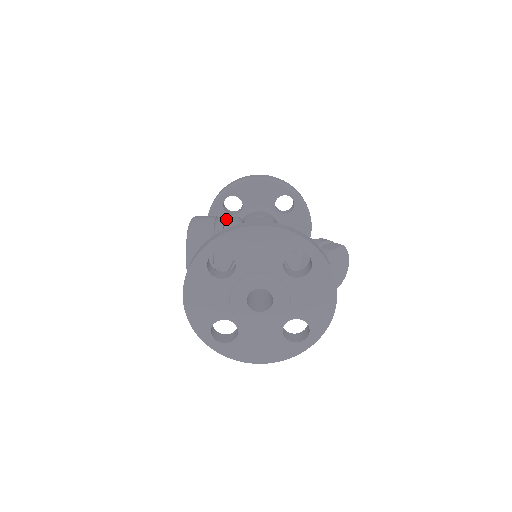
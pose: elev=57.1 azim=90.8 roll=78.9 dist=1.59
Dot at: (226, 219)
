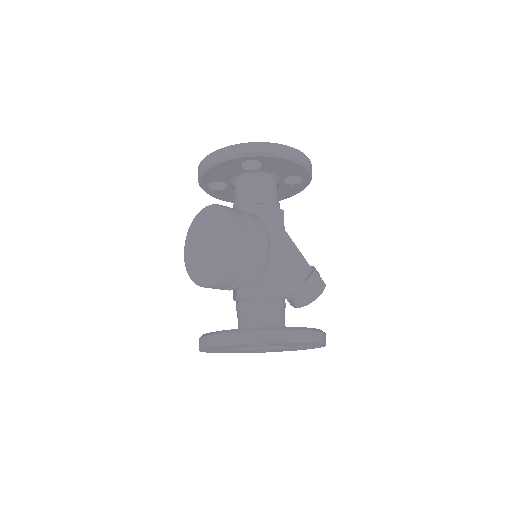
Dot at: (260, 243)
